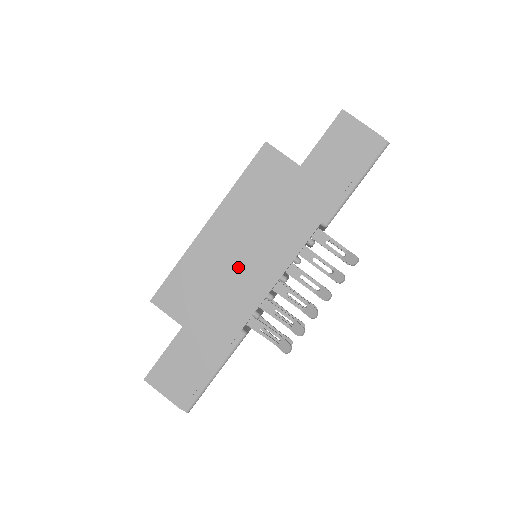
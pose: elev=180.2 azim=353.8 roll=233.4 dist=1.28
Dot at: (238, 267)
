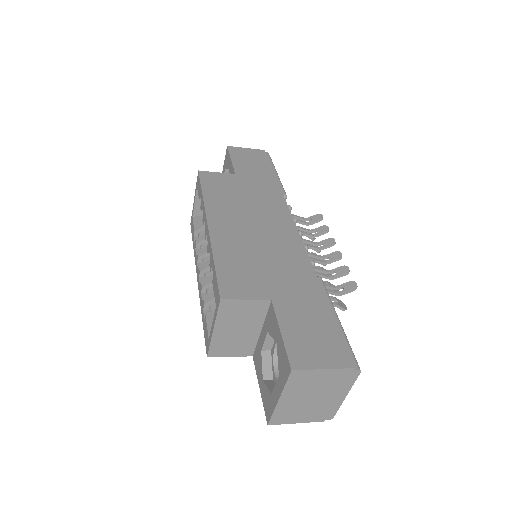
Dot at: (263, 238)
